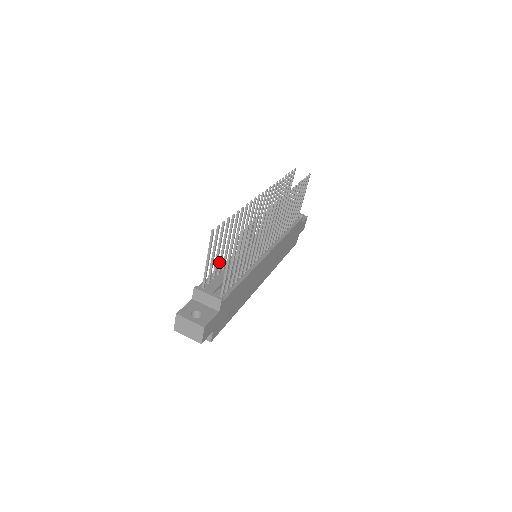
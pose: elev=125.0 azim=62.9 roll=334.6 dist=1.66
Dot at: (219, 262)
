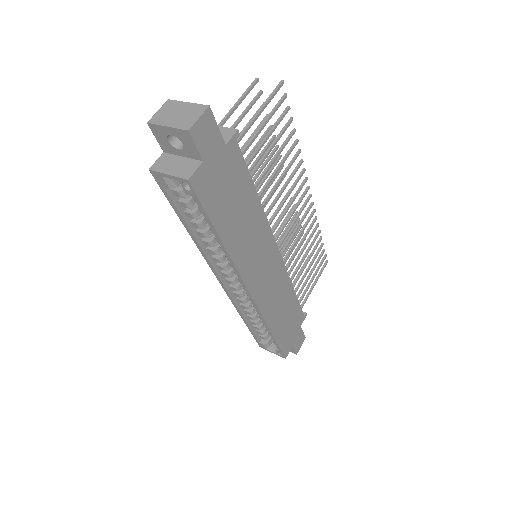
Dot at: occluded
